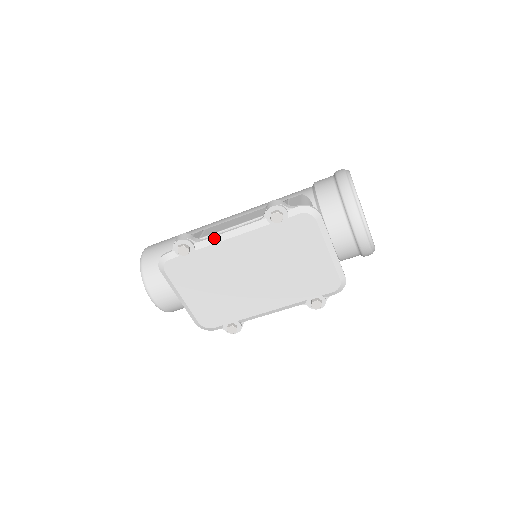
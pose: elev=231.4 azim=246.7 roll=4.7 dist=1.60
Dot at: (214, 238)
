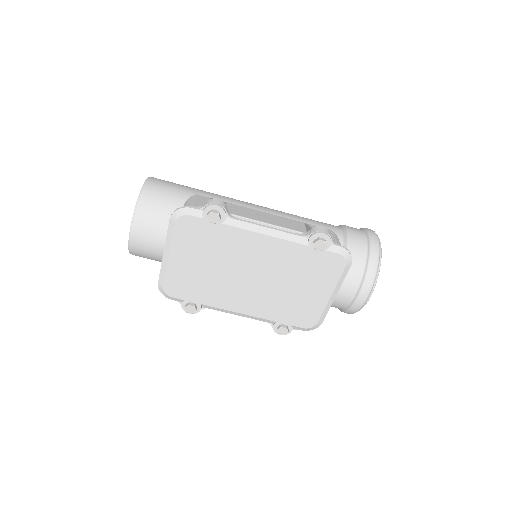
Dot at: (249, 224)
